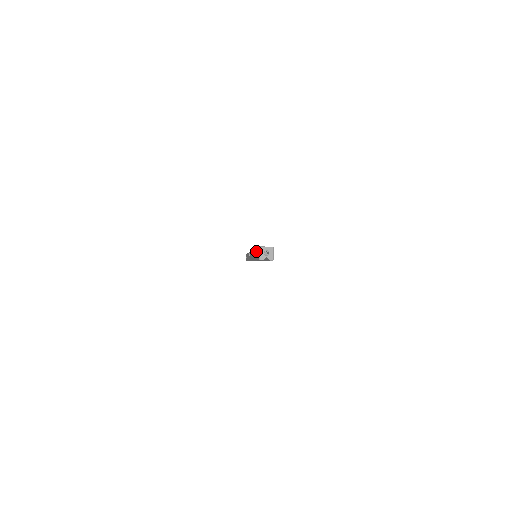
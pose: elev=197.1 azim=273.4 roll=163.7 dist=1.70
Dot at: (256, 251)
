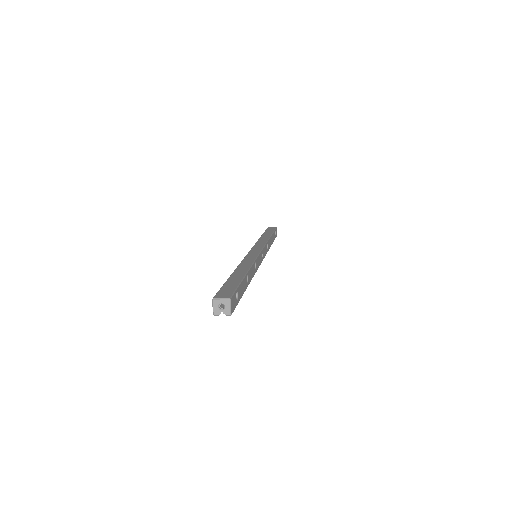
Dot at: occluded
